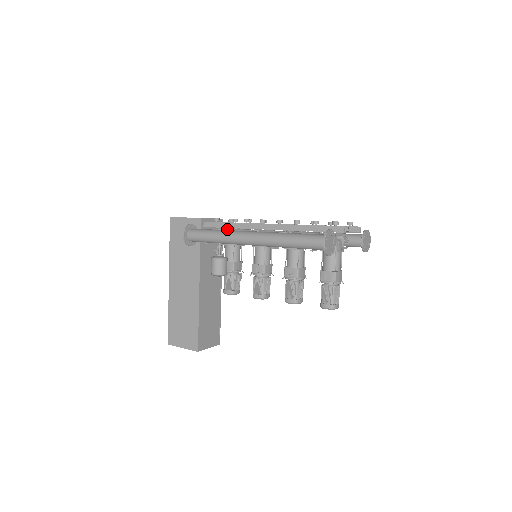
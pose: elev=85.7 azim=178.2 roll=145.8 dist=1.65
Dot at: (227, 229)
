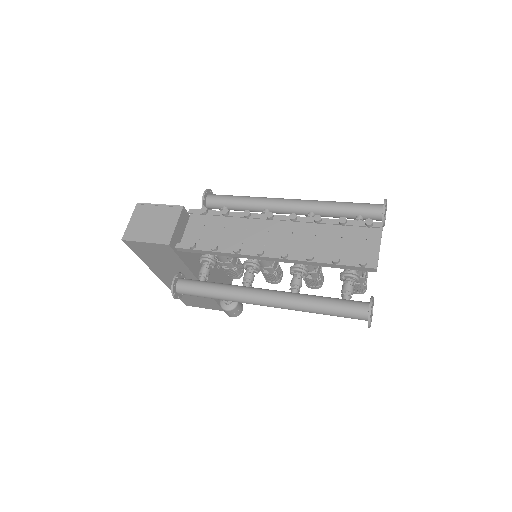
Dot at: occluded
